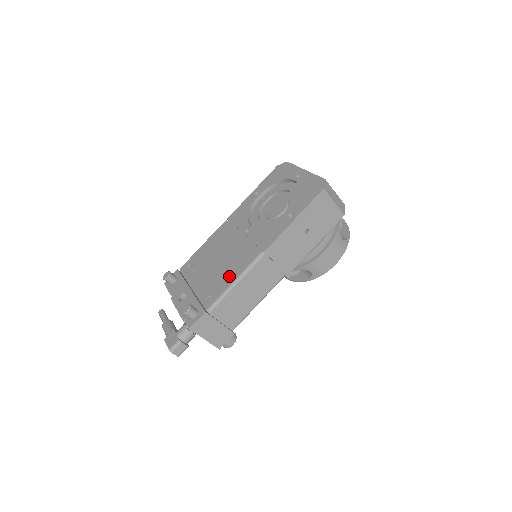
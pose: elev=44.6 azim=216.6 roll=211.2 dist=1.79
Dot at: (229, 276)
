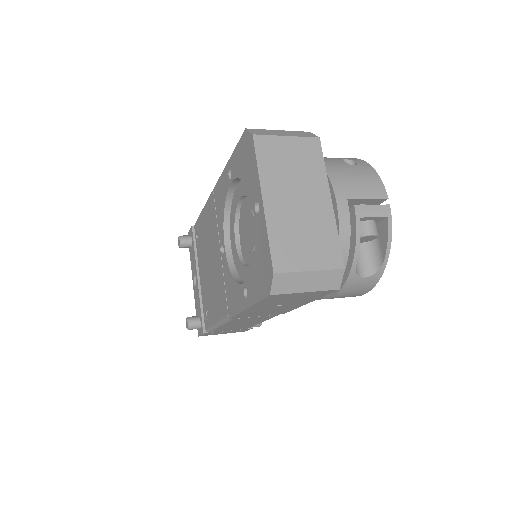
Dot at: (213, 309)
